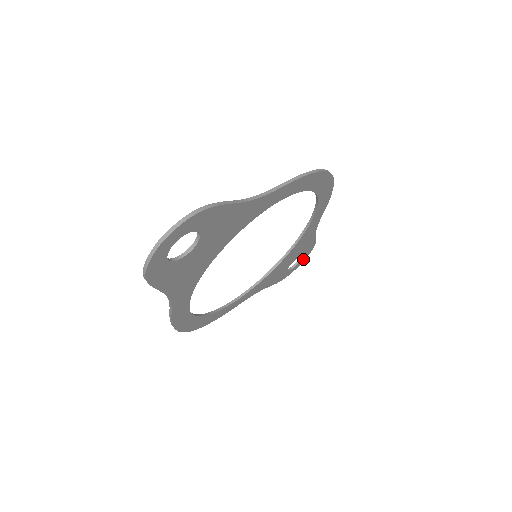
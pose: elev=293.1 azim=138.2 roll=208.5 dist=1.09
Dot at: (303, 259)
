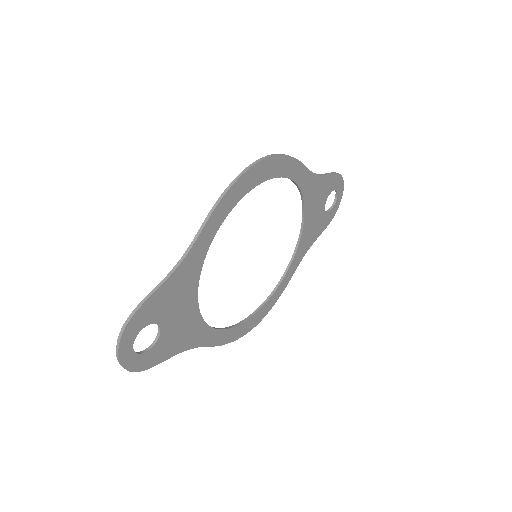
Dot at: (340, 190)
